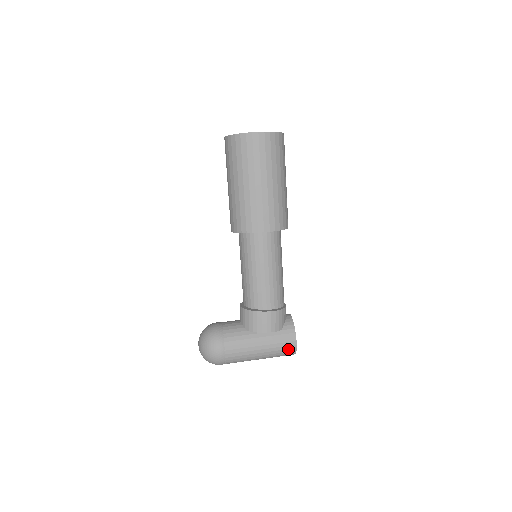
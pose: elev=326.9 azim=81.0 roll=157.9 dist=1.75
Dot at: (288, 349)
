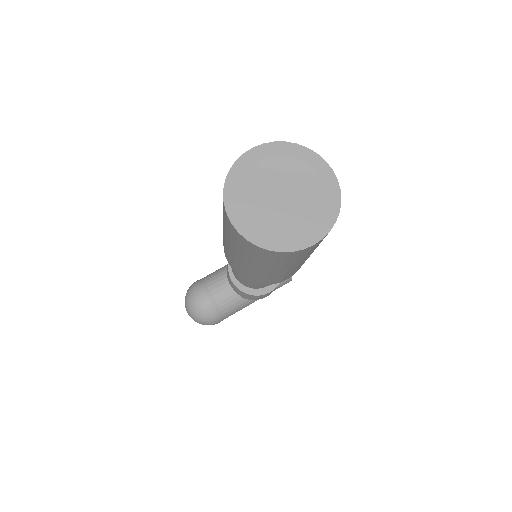
Dot at: occluded
